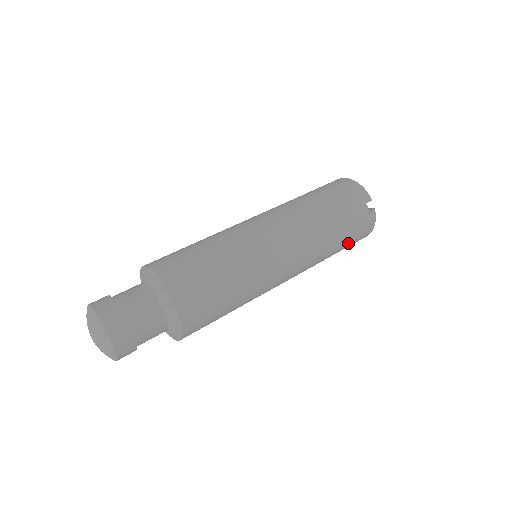
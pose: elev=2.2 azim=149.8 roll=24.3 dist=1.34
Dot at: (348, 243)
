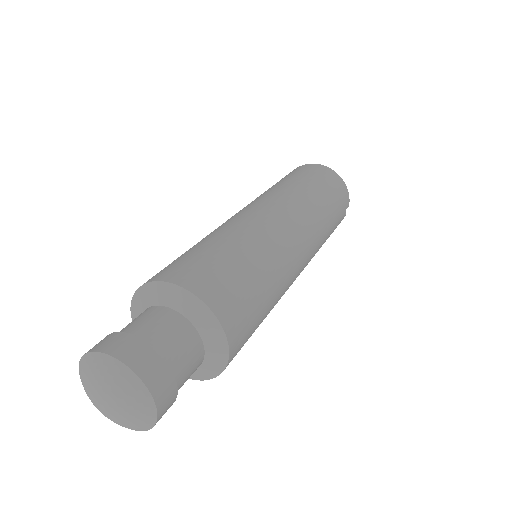
Dot at: occluded
